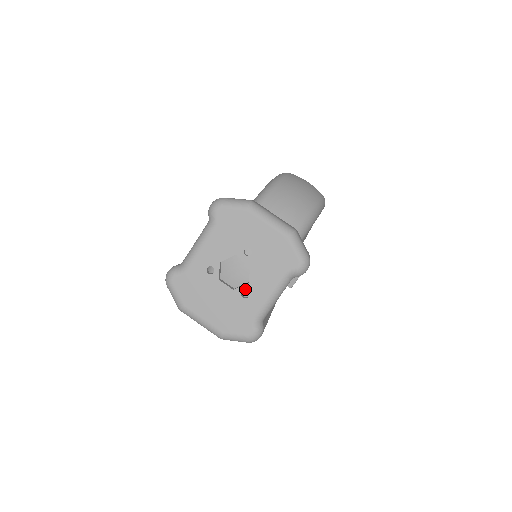
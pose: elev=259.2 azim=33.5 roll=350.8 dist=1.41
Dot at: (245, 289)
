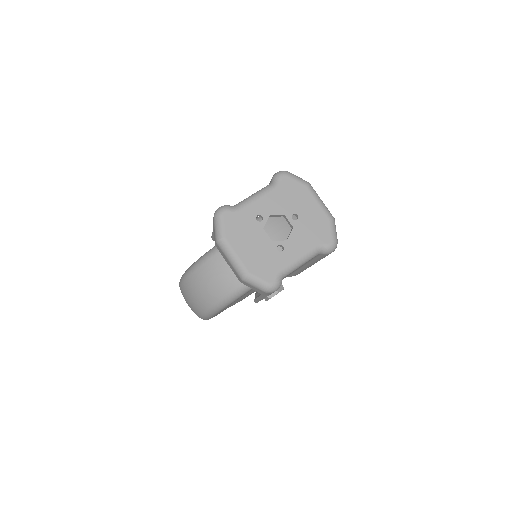
Dot at: (282, 244)
